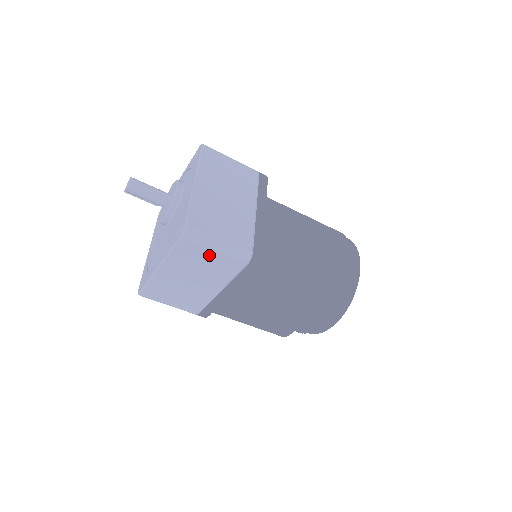
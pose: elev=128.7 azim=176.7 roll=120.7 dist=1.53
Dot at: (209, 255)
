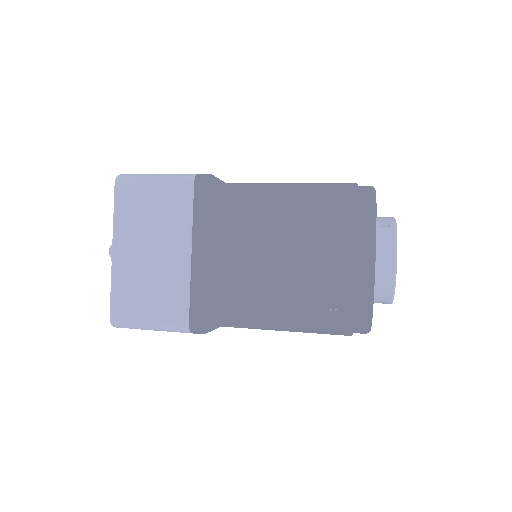
Dot at: (151, 194)
